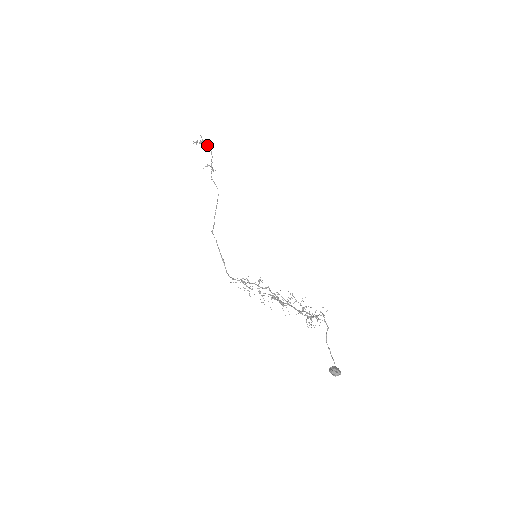
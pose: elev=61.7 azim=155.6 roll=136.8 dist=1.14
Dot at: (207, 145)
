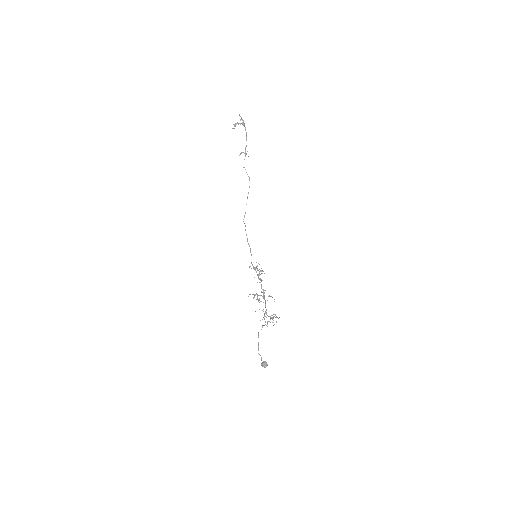
Dot at: (243, 125)
